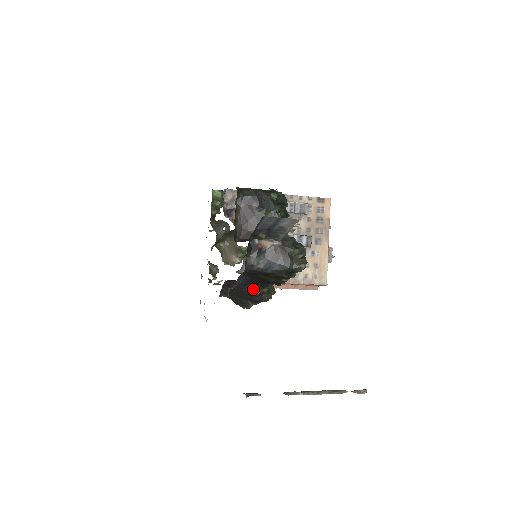
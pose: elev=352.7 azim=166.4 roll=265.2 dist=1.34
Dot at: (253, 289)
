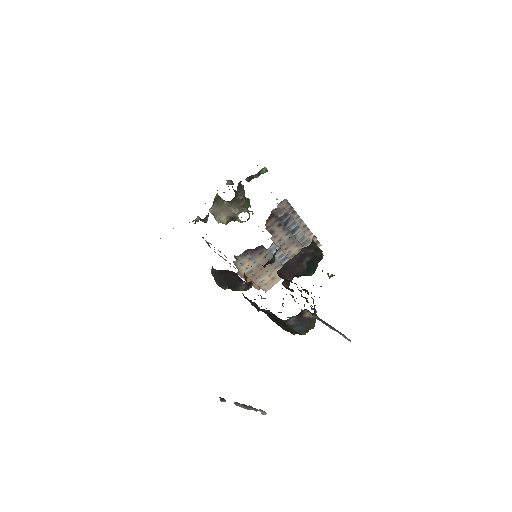
Dot at: (256, 307)
